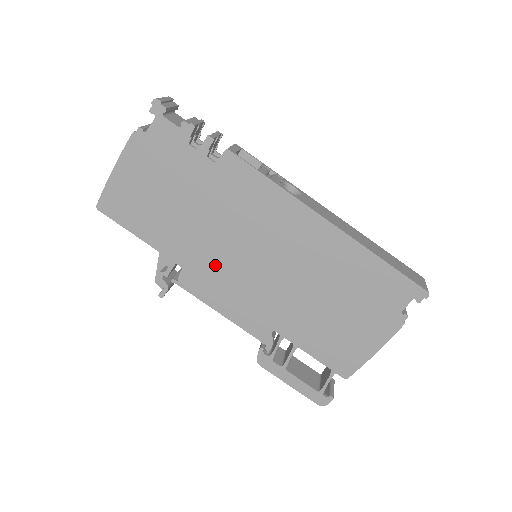
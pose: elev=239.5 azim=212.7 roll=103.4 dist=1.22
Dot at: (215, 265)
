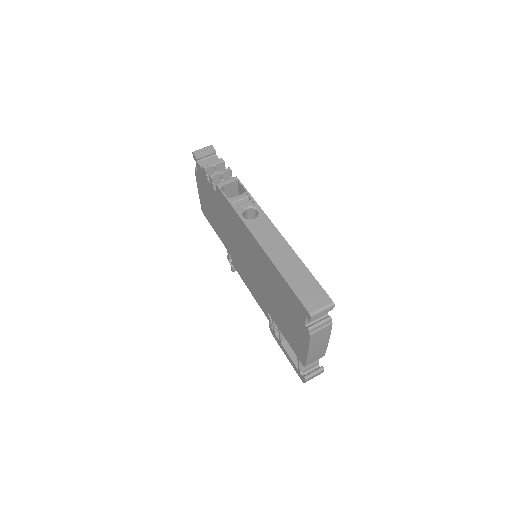
Dot at: (238, 258)
